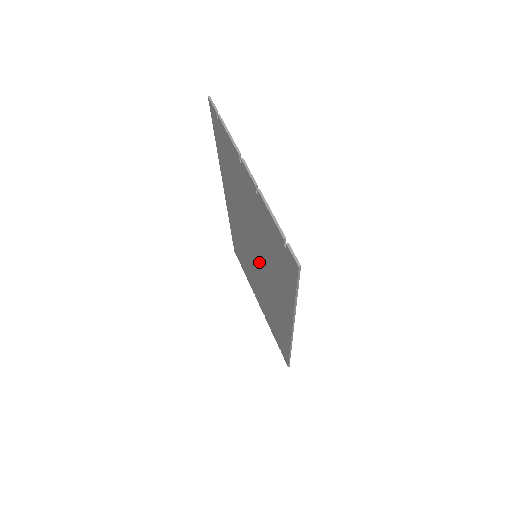
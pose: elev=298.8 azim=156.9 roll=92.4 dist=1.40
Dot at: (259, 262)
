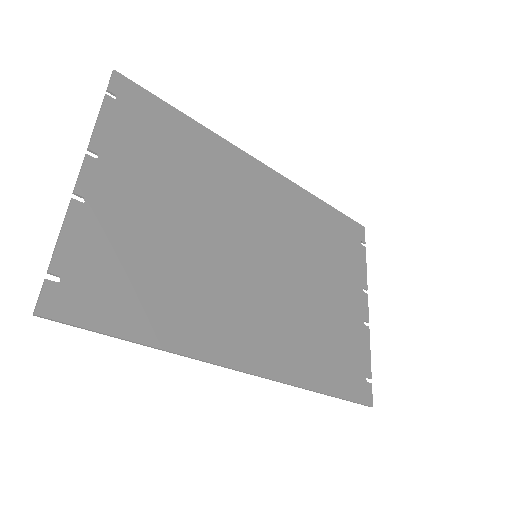
Dot at: (246, 266)
